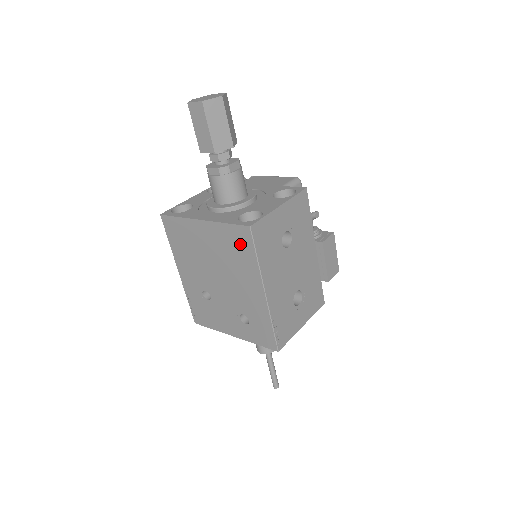
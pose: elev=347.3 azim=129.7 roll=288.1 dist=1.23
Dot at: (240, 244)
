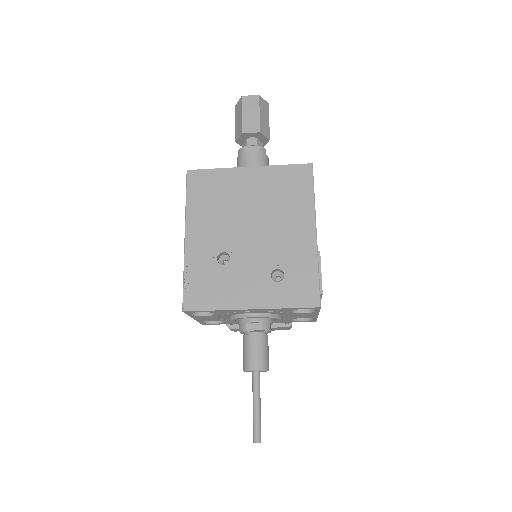
Dot at: (296, 183)
